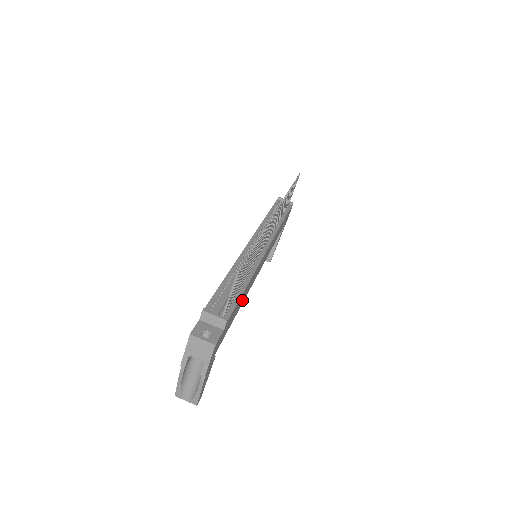
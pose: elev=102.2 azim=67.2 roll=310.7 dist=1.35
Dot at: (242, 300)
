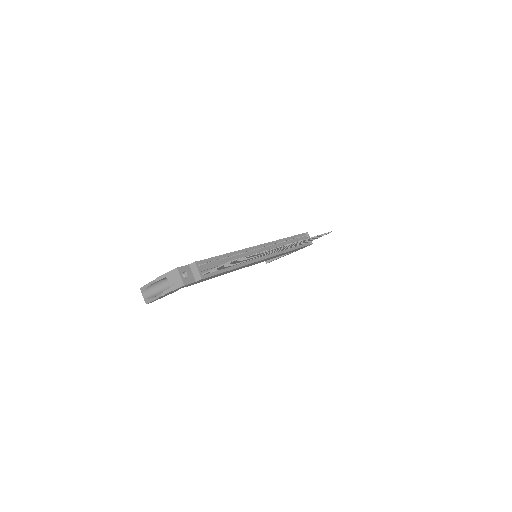
Dot at: (222, 274)
